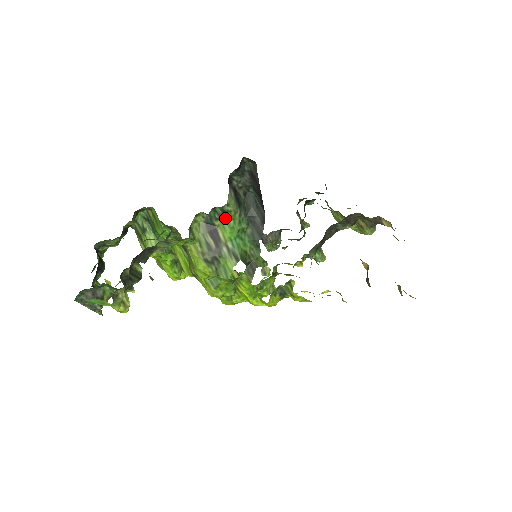
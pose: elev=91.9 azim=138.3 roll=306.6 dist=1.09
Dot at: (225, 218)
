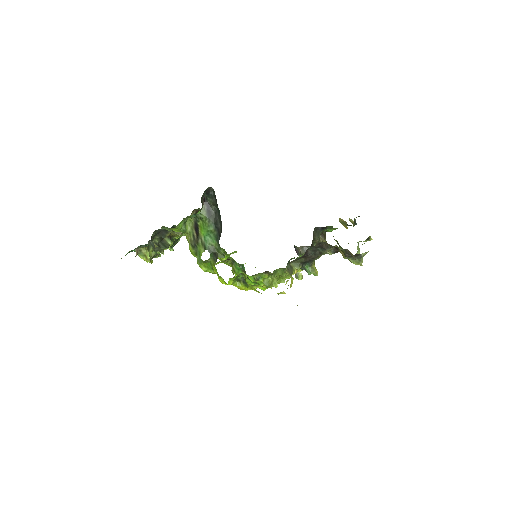
Dot at: (202, 222)
